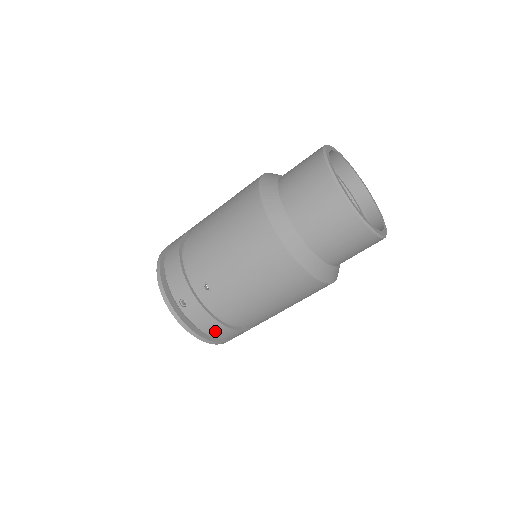
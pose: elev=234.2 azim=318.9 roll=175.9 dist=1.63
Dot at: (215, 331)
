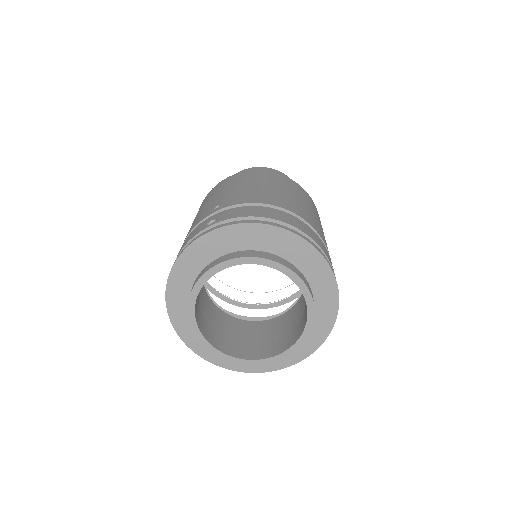
Dot at: (273, 215)
